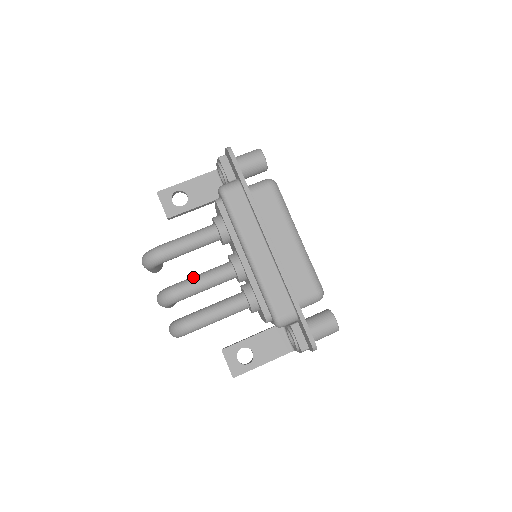
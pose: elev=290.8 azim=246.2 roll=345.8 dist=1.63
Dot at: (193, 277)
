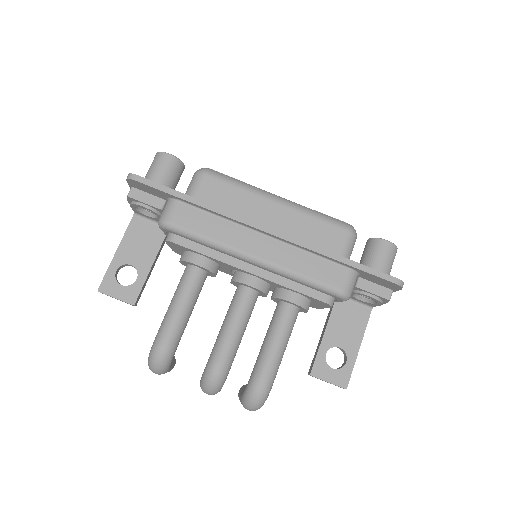
Dot at: (219, 335)
